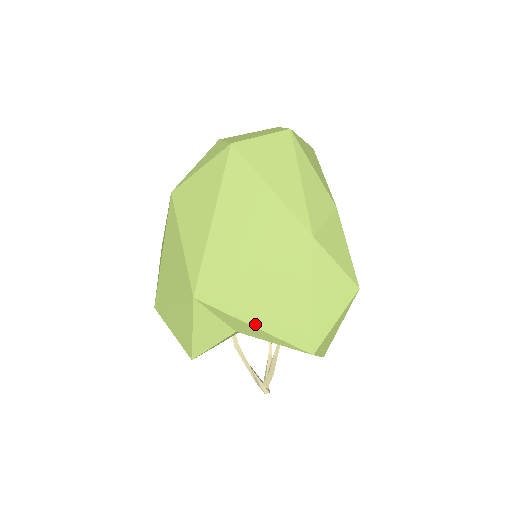
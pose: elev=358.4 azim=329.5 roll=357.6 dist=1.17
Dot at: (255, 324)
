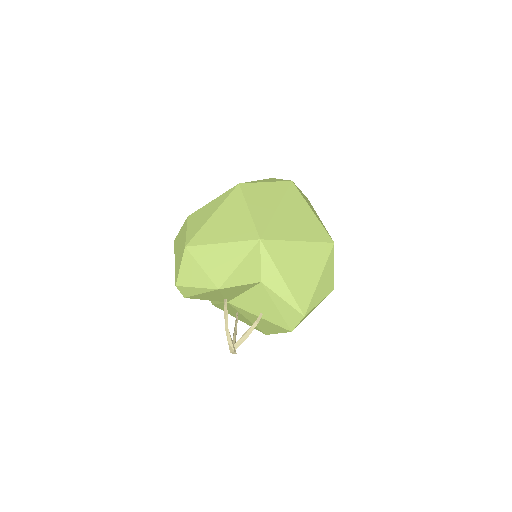
Dot at: (284, 278)
